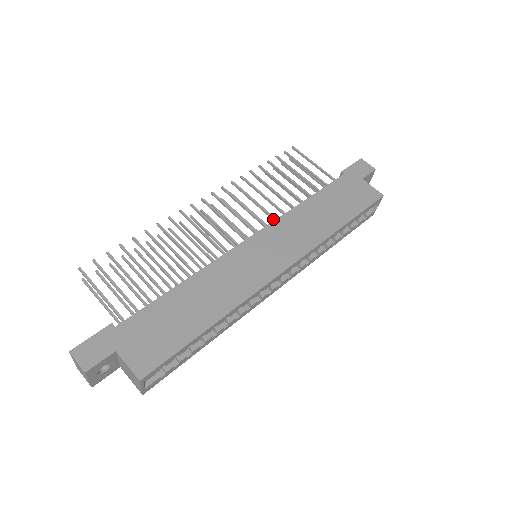
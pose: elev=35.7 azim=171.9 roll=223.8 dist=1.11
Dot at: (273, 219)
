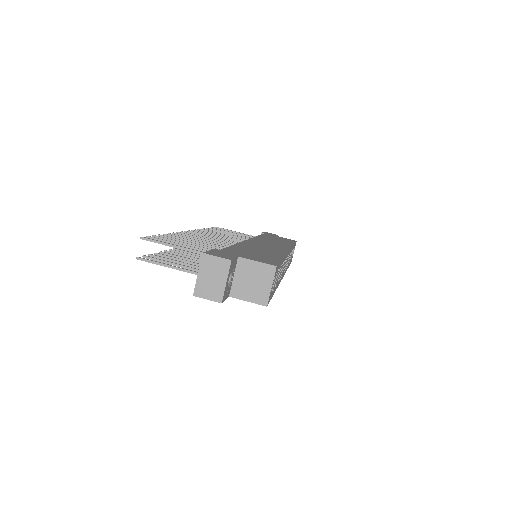
Dot at: occluded
